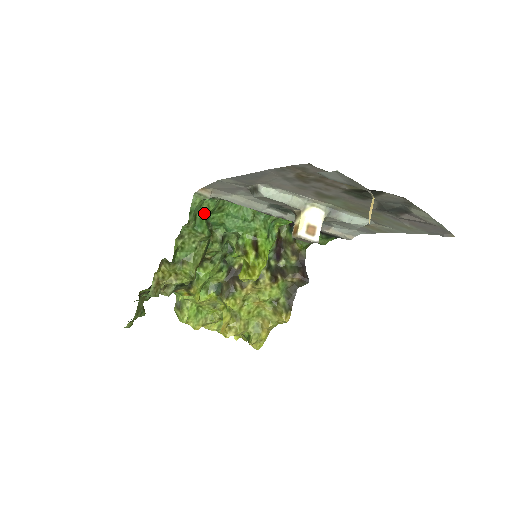
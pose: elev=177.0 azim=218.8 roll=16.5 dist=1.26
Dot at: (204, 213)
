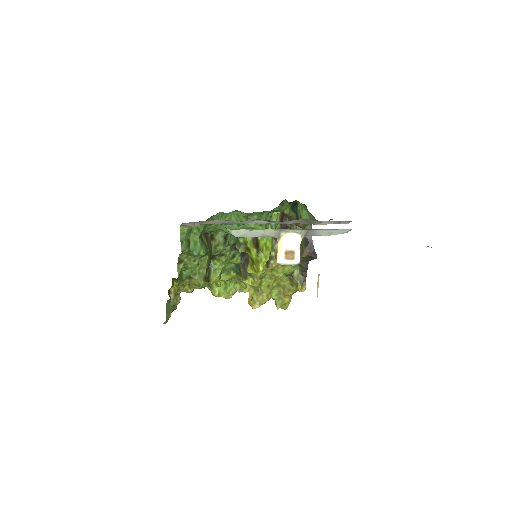
Dot at: (196, 235)
